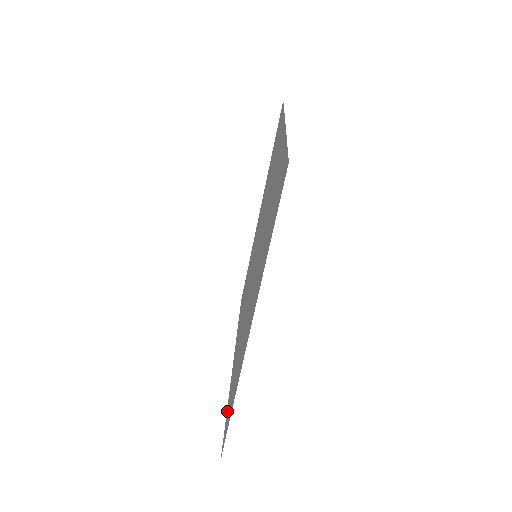
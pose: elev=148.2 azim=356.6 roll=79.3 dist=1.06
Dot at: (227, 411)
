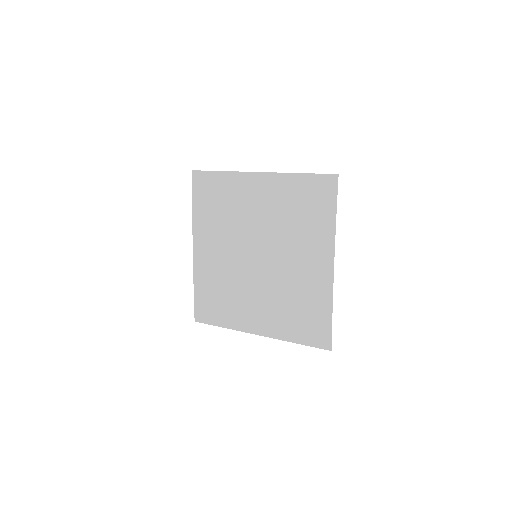
Dot at: (302, 339)
